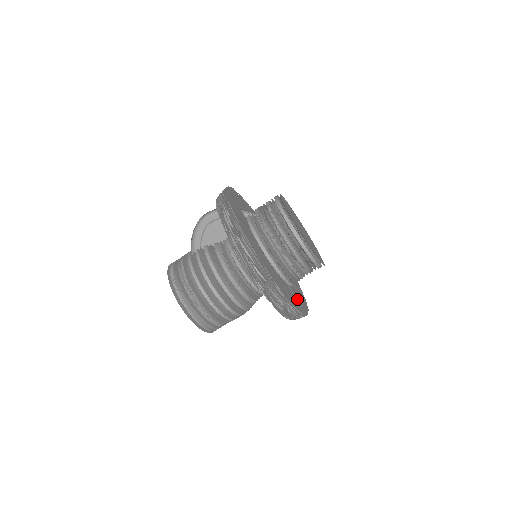
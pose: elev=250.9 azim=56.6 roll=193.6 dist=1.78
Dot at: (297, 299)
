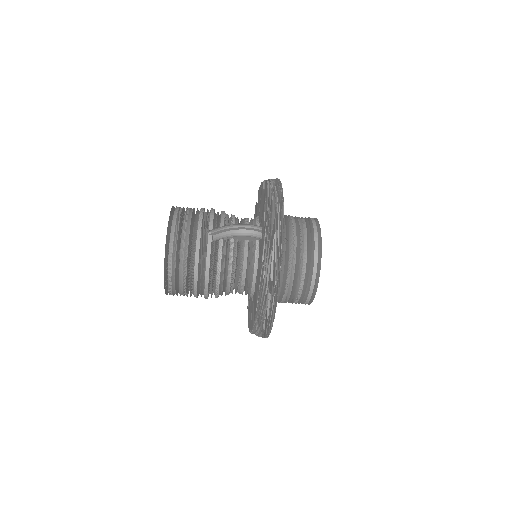
Dot at: occluded
